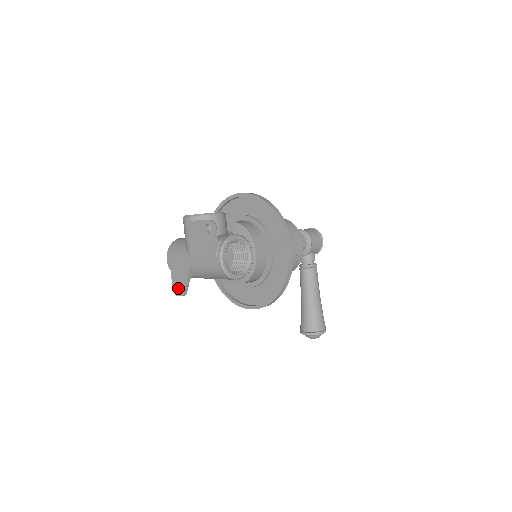
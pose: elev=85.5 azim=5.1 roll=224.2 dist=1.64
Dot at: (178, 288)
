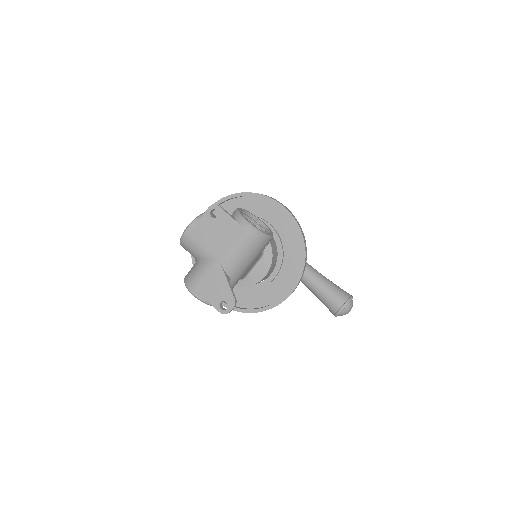
Dot at: (223, 308)
